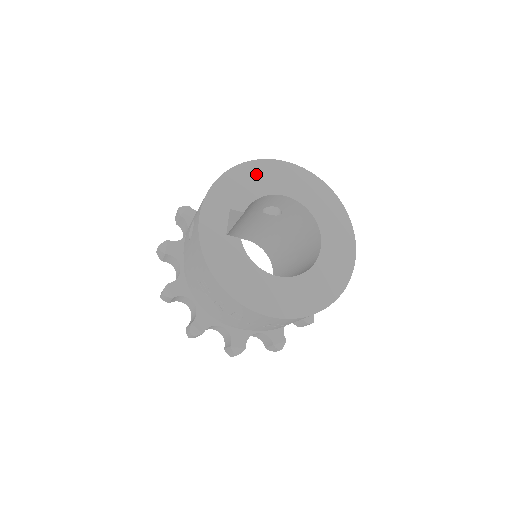
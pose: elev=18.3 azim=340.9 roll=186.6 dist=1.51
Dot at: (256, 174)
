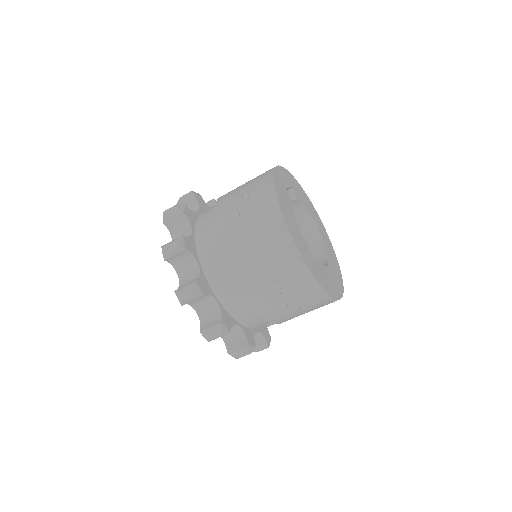
Dot at: (308, 201)
